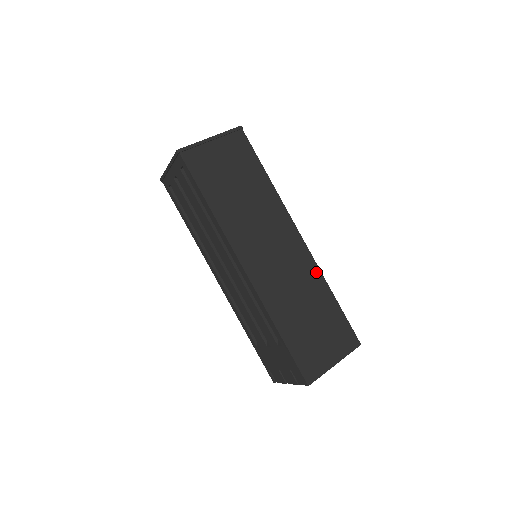
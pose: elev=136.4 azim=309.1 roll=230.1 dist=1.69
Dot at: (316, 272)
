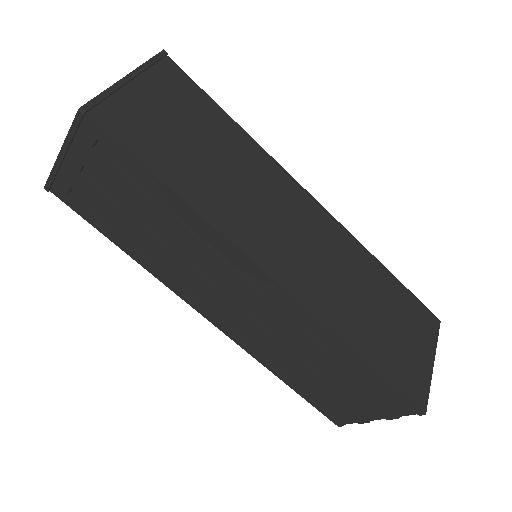
Dot at: (355, 245)
